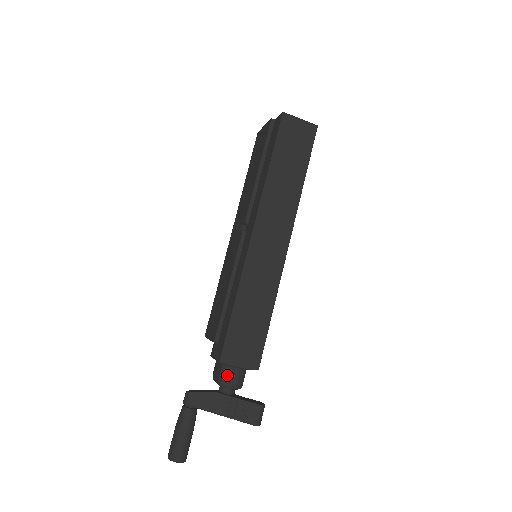
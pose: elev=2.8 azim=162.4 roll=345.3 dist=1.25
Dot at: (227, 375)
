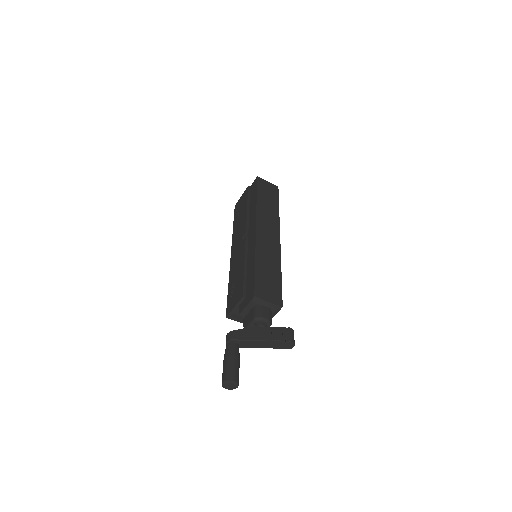
Dot at: (260, 311)
